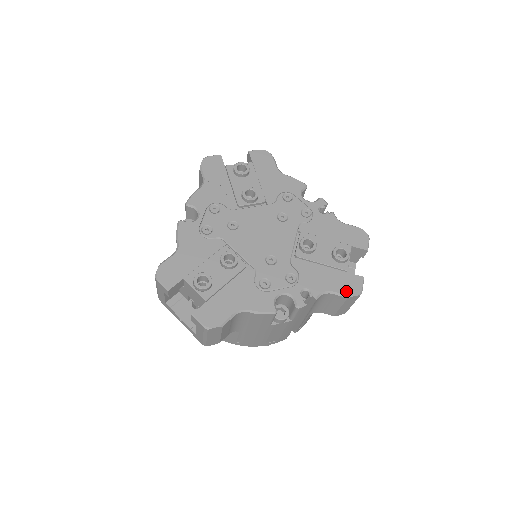
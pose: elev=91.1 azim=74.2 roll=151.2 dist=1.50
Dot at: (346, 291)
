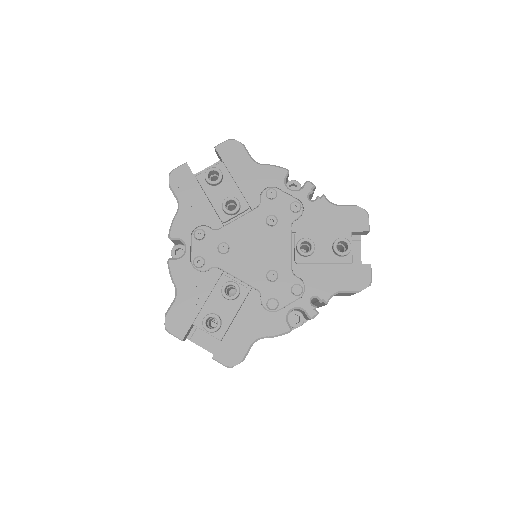
Dot at: (355, 286)
